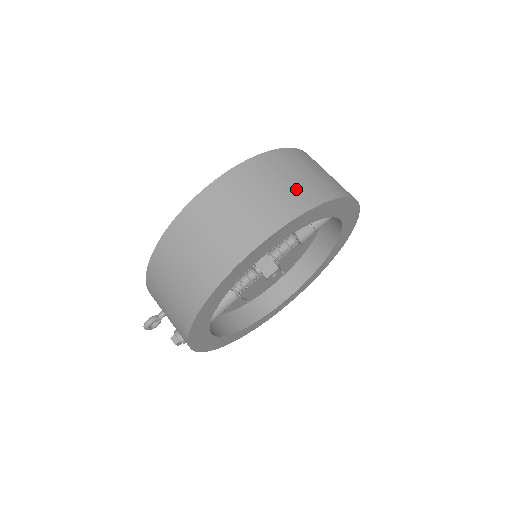
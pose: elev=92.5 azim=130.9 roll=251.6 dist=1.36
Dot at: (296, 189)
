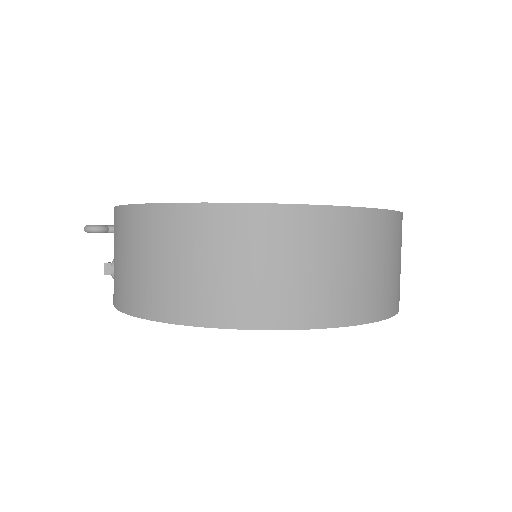
Dot at: (355, 287)
